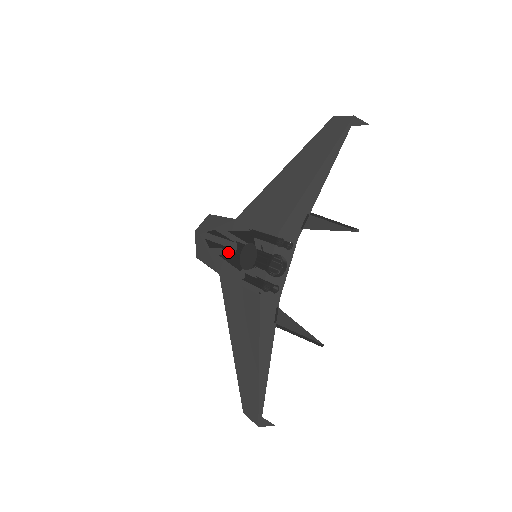
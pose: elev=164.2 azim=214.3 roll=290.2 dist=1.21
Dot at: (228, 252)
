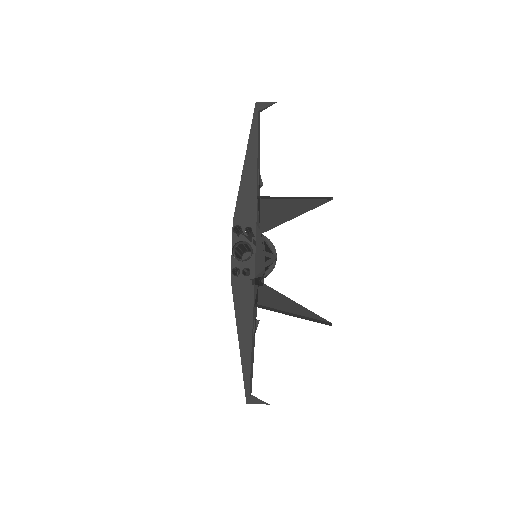
Dot at: occluded
